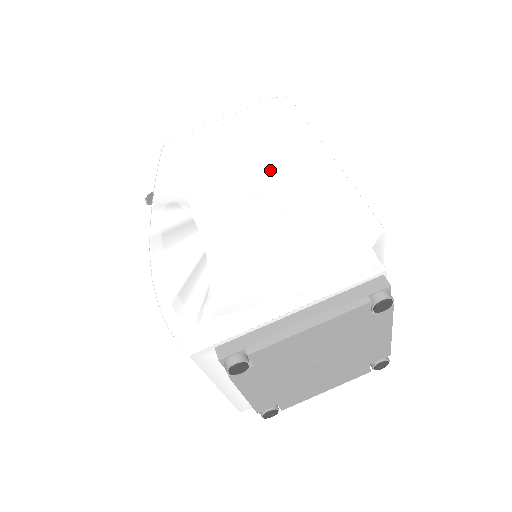
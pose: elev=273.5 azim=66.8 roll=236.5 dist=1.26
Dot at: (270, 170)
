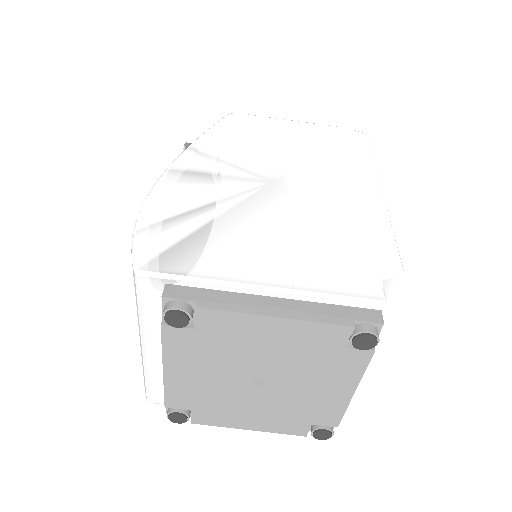
Dot at: (317, 175)
